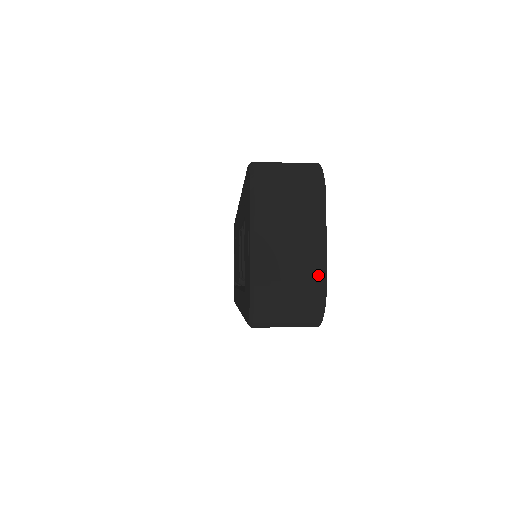
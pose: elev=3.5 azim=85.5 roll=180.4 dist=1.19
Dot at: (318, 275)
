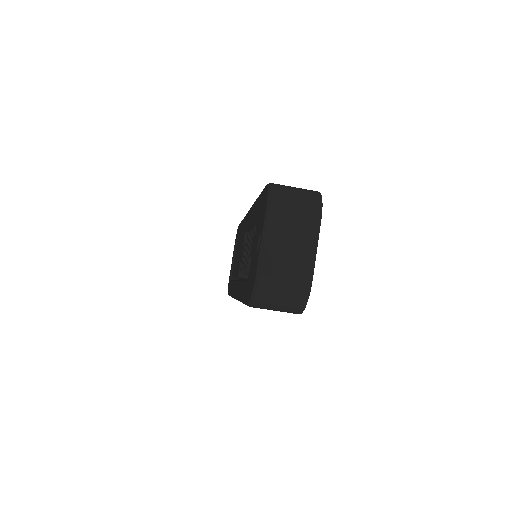
Dot at: (307, 274)
